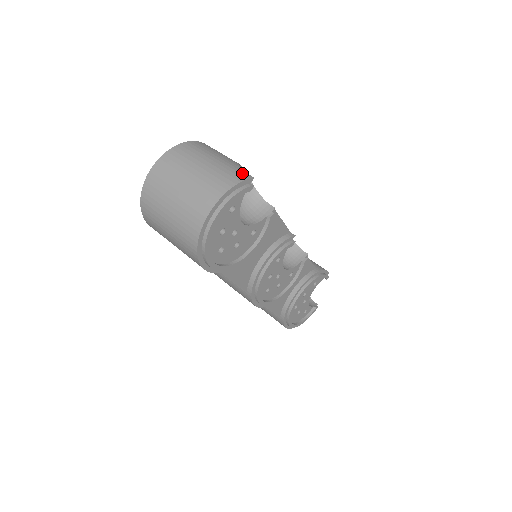
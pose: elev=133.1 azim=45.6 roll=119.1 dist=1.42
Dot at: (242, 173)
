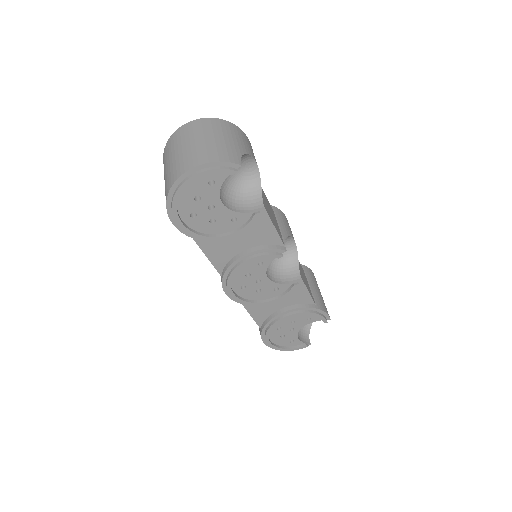
Dot at: (236, 158)
